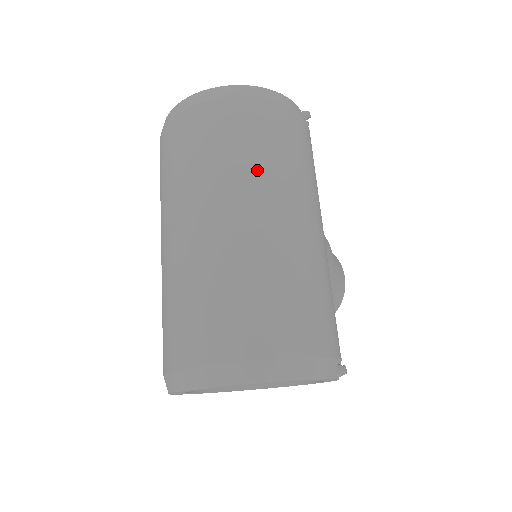
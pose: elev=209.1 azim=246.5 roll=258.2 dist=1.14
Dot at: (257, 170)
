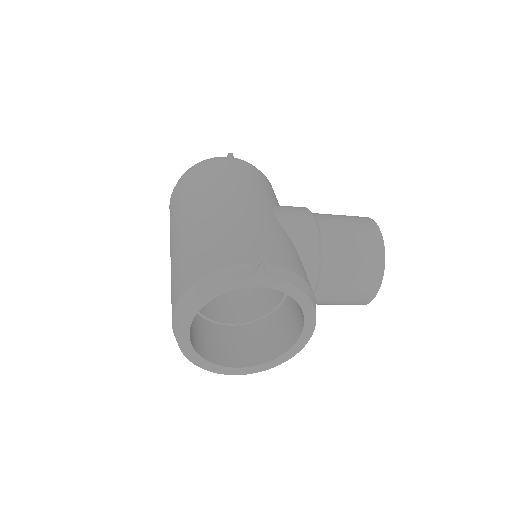
Dot at: (184, 204)
